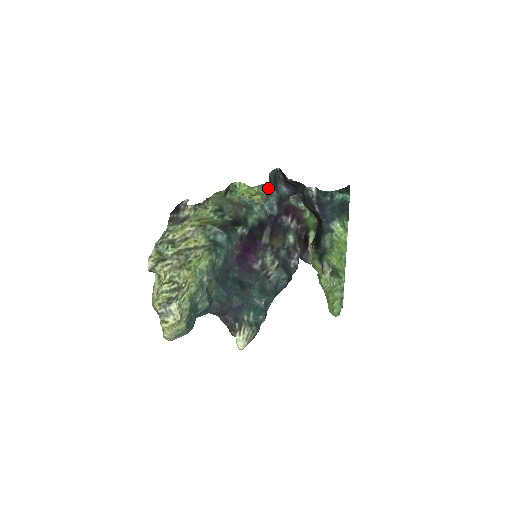
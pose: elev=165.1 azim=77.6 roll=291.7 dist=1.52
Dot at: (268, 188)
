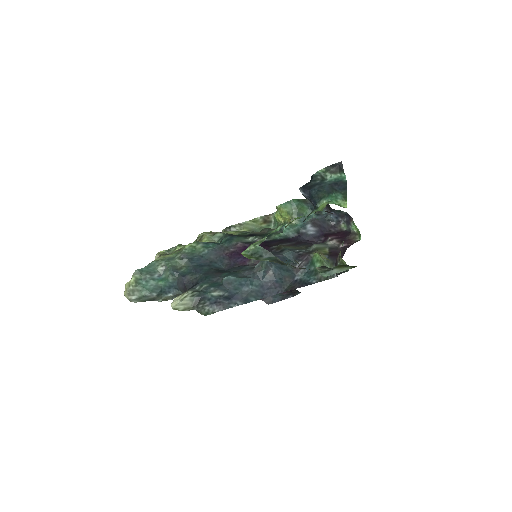
Dot at: (294, 206)
